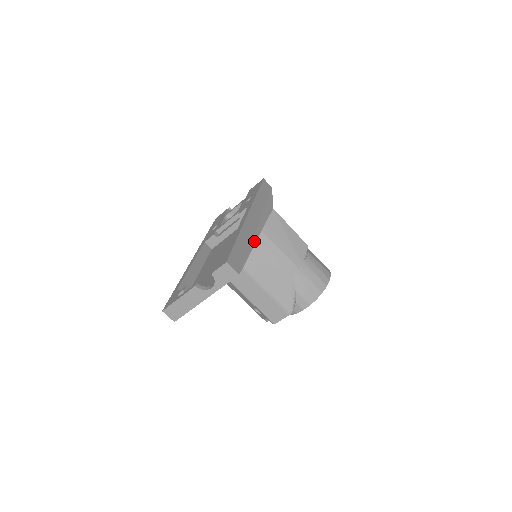
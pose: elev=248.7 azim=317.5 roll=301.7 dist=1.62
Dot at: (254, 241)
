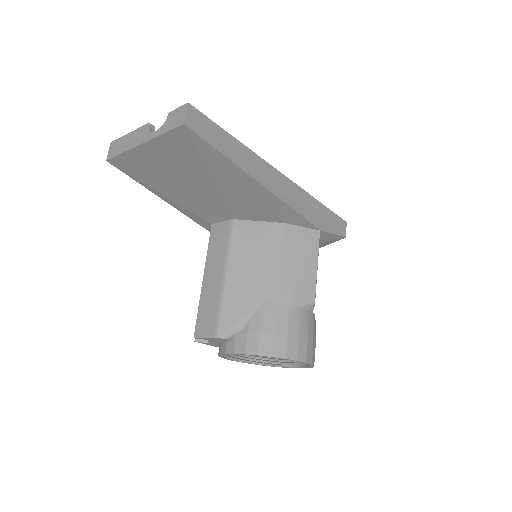
Dot at: (251, 174)
